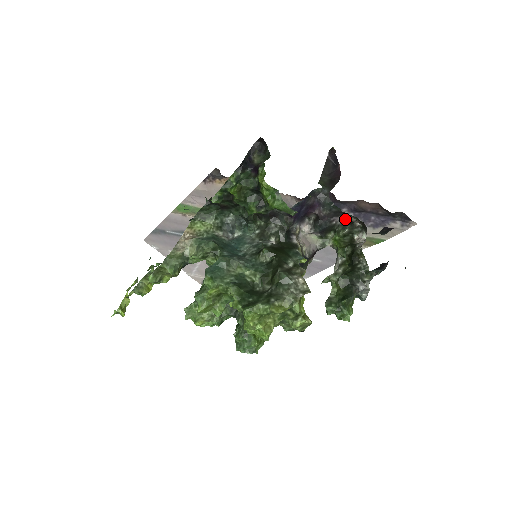
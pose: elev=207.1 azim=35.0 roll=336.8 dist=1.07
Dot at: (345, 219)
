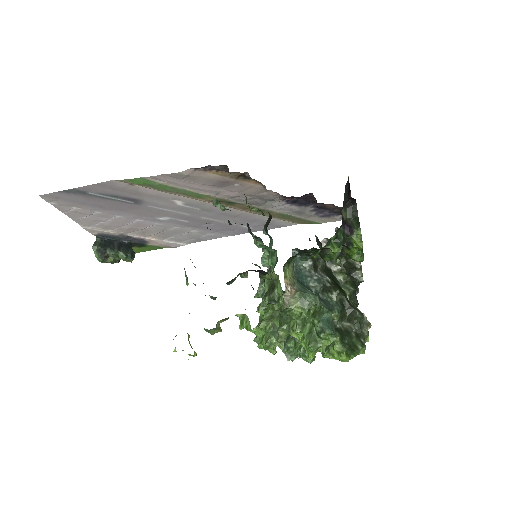
Dot at: occluded
